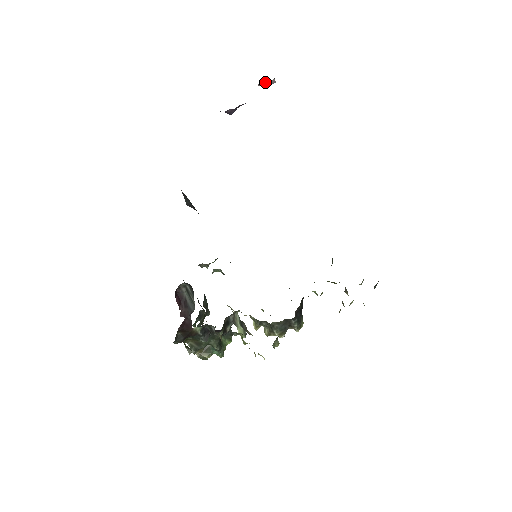
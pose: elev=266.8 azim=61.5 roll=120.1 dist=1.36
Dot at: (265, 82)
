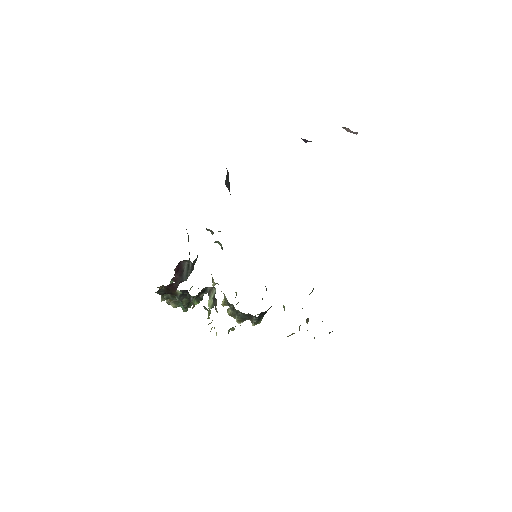
Dot at: (349, 129)
